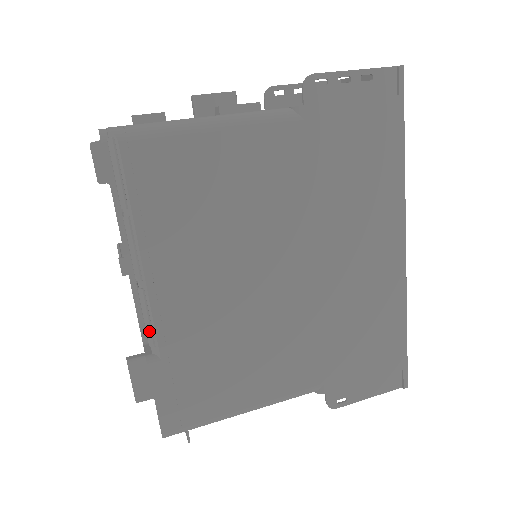
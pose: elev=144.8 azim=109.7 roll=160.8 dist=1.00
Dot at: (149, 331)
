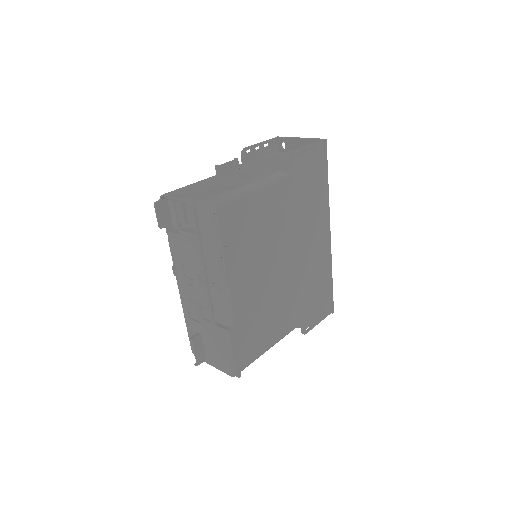
Dot at: (228, 314)
